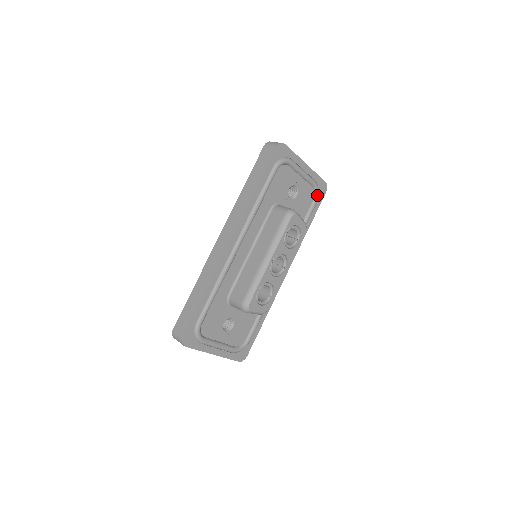
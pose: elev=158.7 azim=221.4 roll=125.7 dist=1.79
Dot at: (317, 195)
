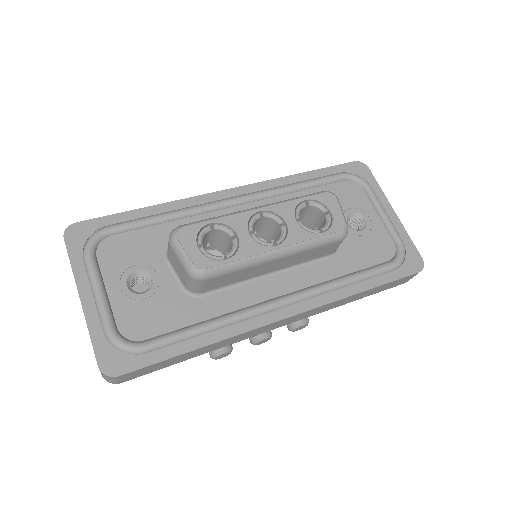
Dot at: (398, 257)
